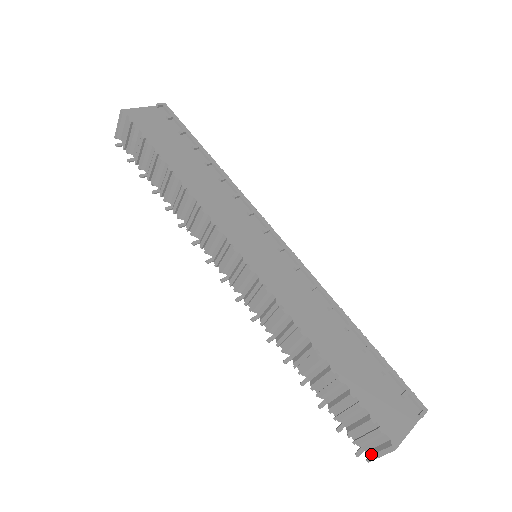
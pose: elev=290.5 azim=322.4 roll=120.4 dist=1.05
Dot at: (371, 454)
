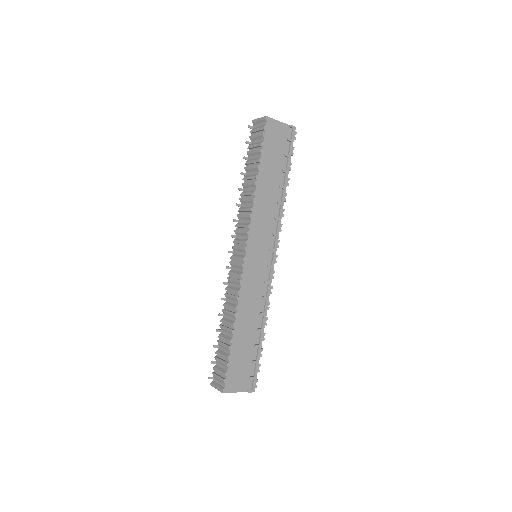
Dot at: (214, 384)
